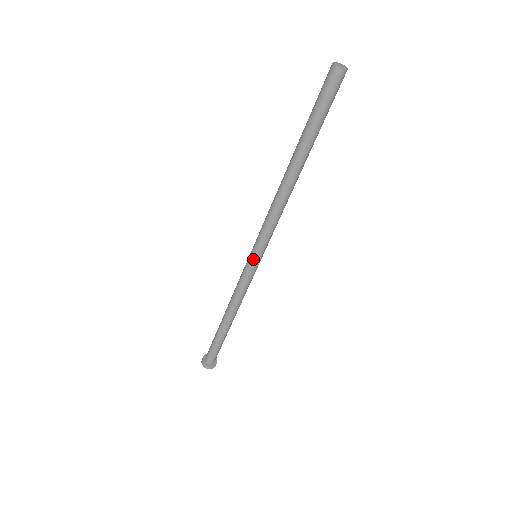
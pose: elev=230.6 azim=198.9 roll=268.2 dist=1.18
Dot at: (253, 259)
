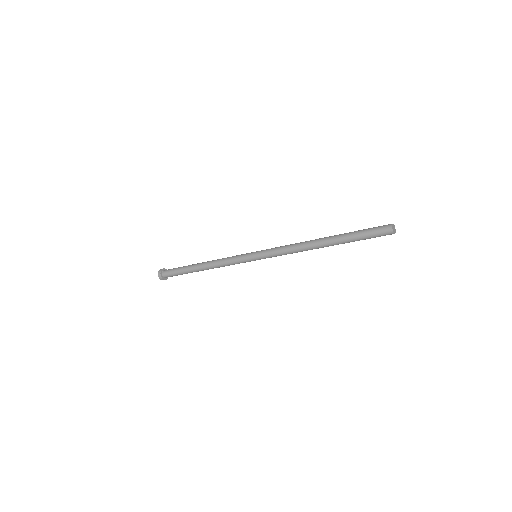
Dot at: (253, 255)
